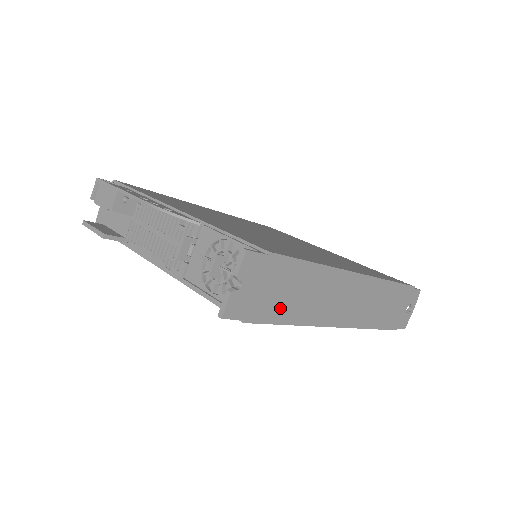
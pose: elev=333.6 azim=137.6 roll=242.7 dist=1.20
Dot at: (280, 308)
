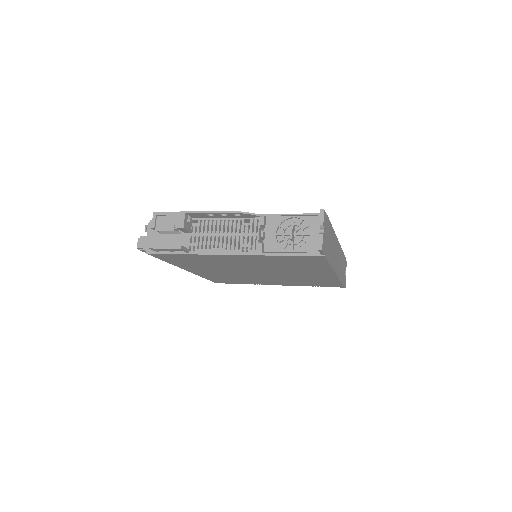
Dot at: (329, 252)
